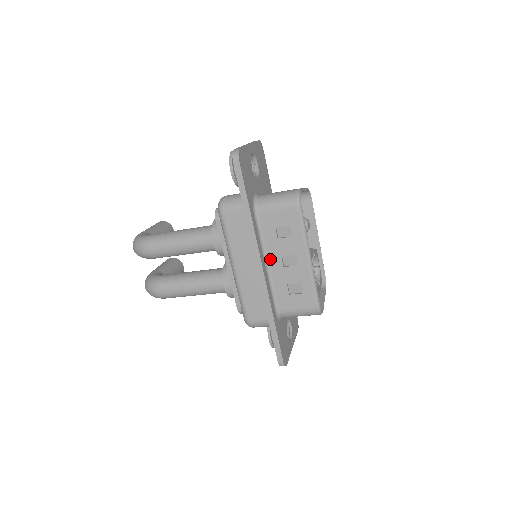
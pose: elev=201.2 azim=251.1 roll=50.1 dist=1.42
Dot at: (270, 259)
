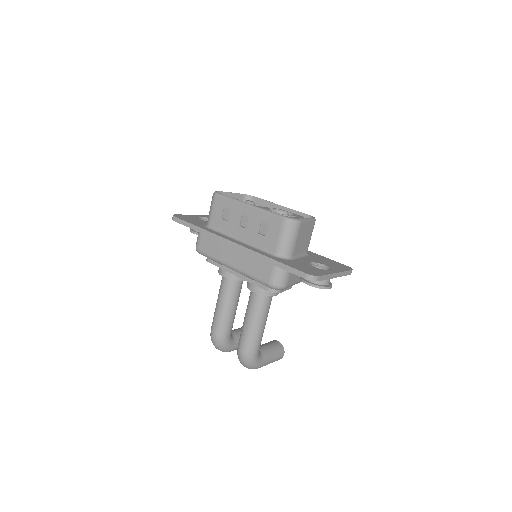
Dot at: (238, 236)
